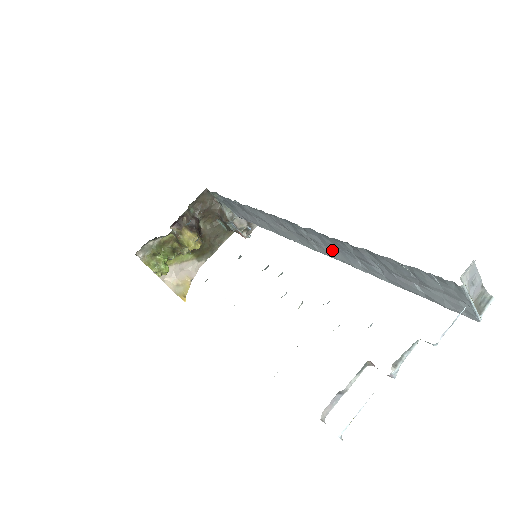
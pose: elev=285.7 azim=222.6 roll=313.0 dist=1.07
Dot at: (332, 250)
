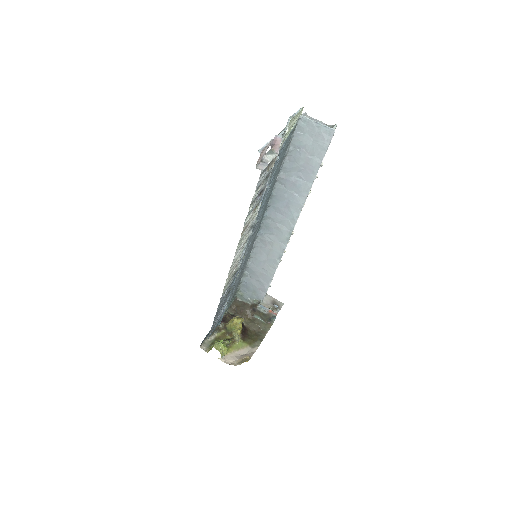
Dot at: (287, 212)
